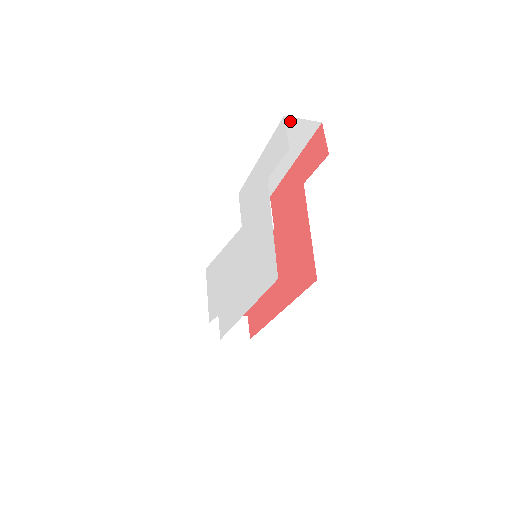
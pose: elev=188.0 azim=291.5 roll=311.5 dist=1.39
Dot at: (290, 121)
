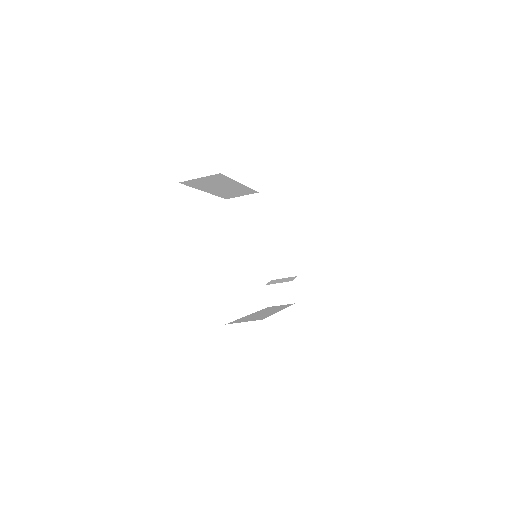
Dot at: (190, 181)
